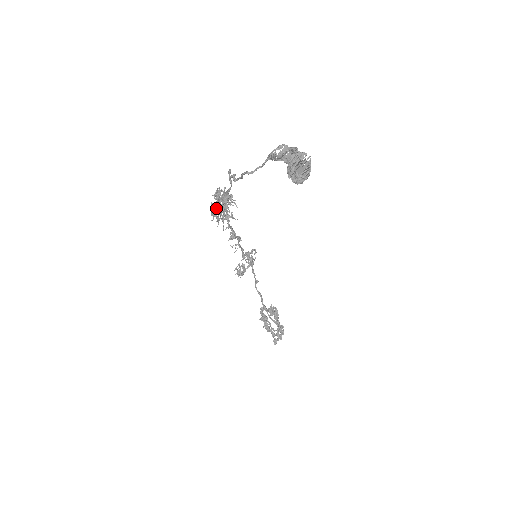
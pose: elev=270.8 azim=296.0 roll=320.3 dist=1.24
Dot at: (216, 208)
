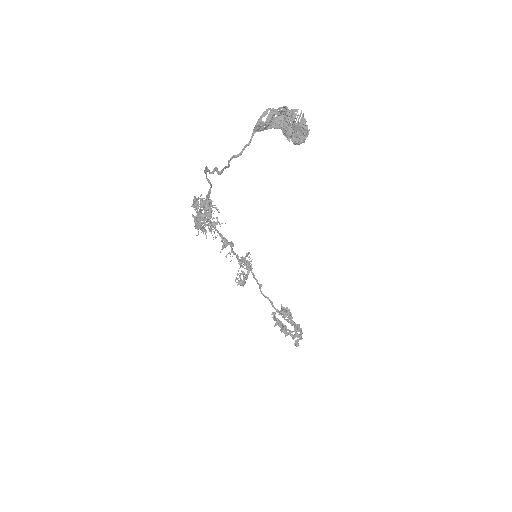
Dot at: (199, 218)
